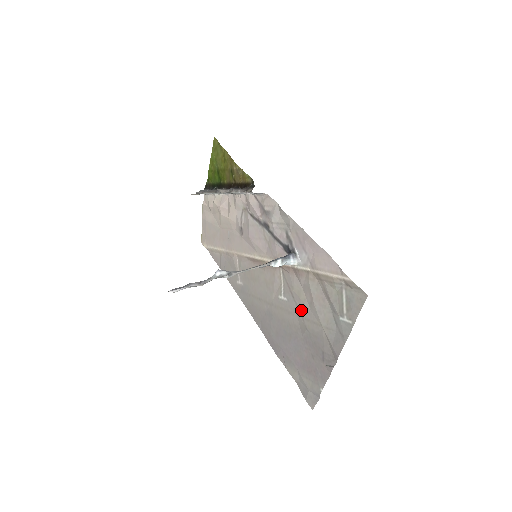
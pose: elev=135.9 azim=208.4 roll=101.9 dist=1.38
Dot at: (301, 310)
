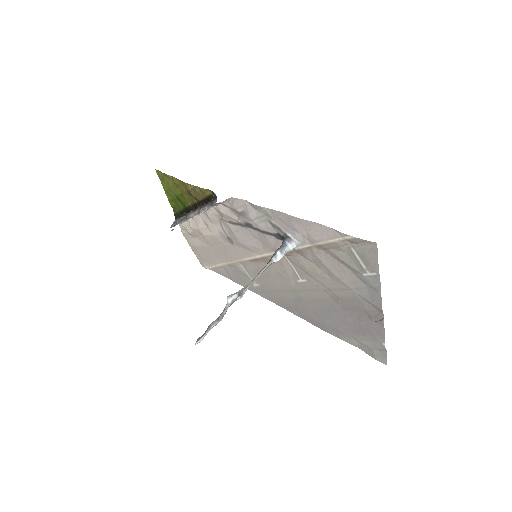
Dot at: (324, 284)
